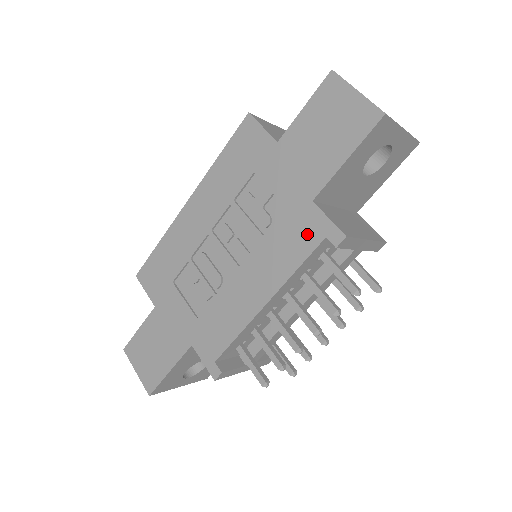
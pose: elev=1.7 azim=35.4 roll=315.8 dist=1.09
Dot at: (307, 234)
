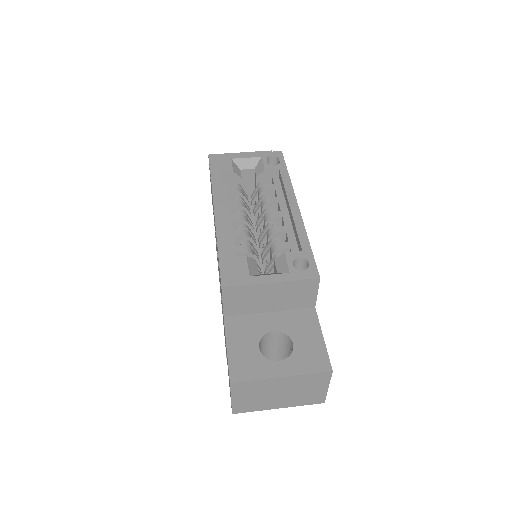
Dot at: occluded
